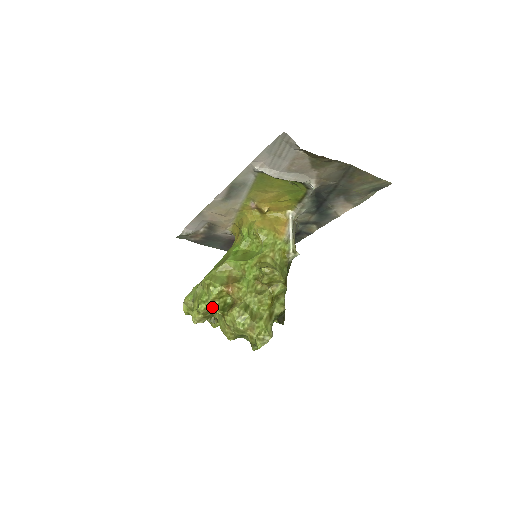
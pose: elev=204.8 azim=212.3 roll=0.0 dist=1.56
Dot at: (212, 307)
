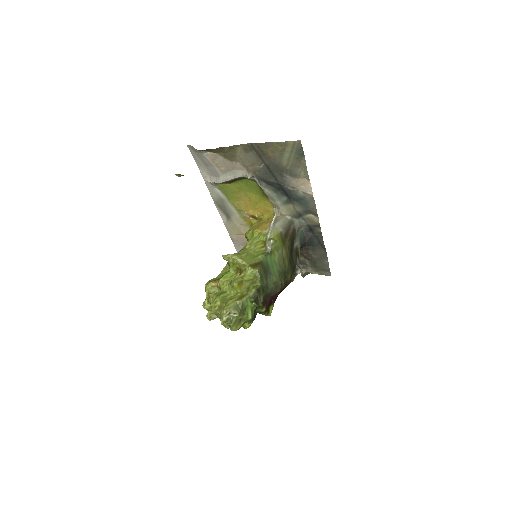
Dot at: (208, 301)
